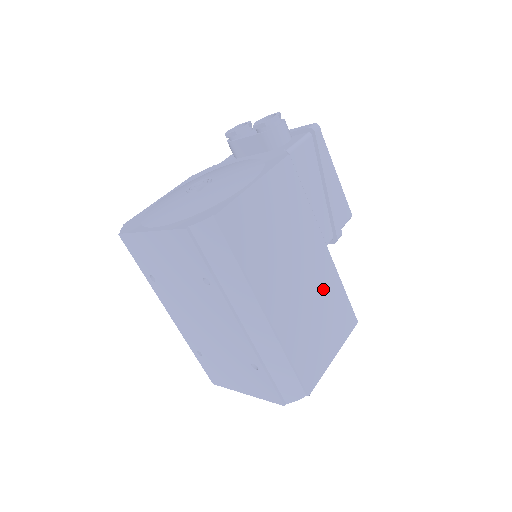
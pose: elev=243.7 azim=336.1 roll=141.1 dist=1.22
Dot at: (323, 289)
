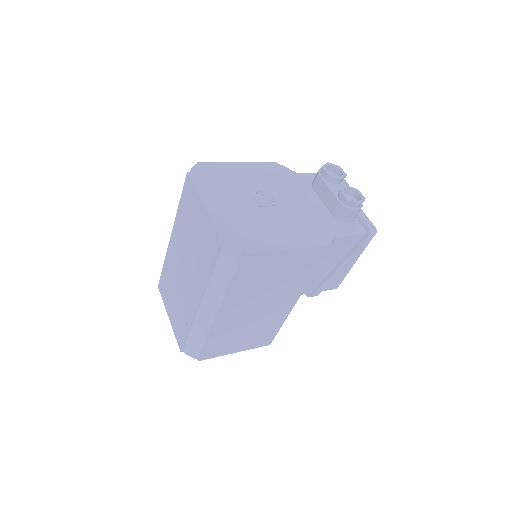
Dot at: (268, 320)
